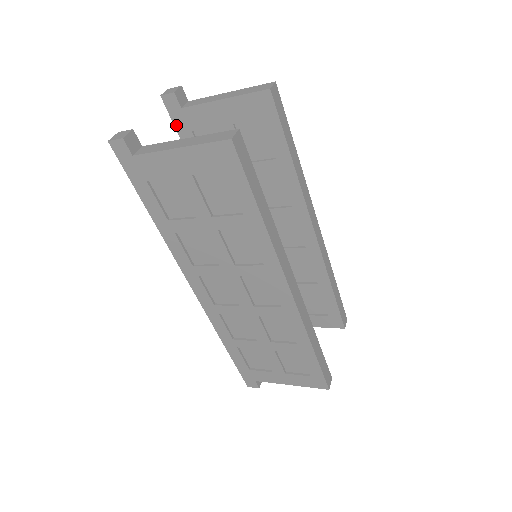
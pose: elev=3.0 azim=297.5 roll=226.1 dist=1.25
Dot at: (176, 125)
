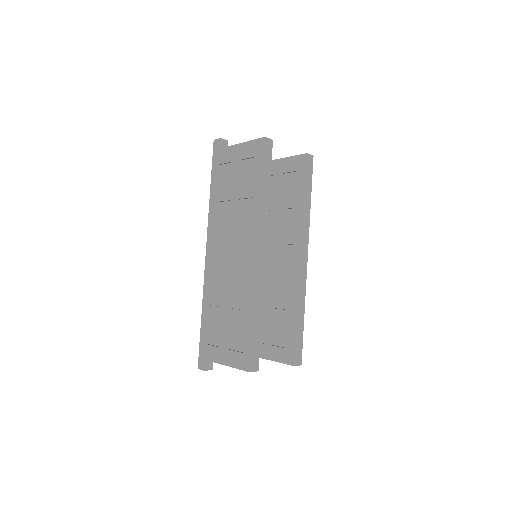
Dot at: occluded
